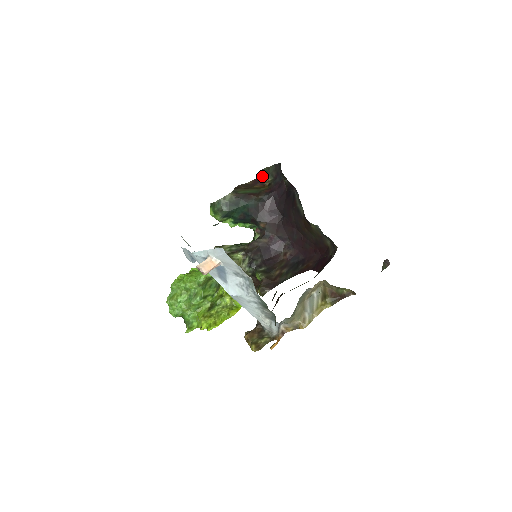
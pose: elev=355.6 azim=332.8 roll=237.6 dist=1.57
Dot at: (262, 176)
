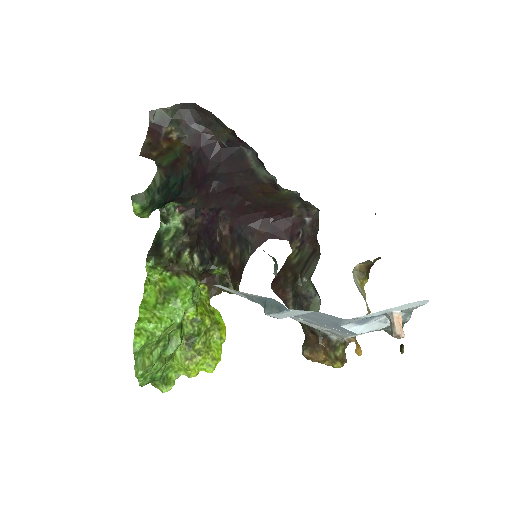
Dot at: (156, 123)
